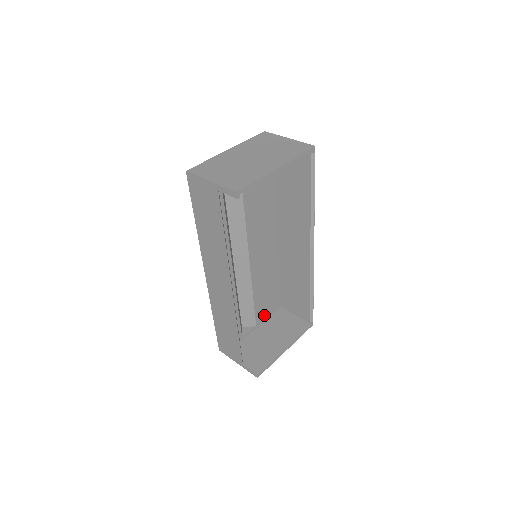
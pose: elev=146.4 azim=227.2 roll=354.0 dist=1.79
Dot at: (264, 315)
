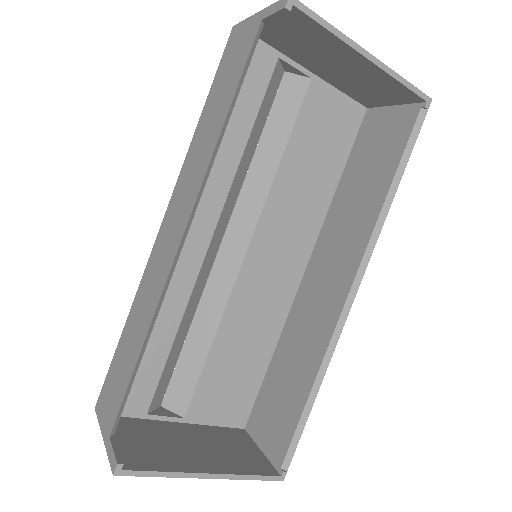
Dot at: (209, 411)
